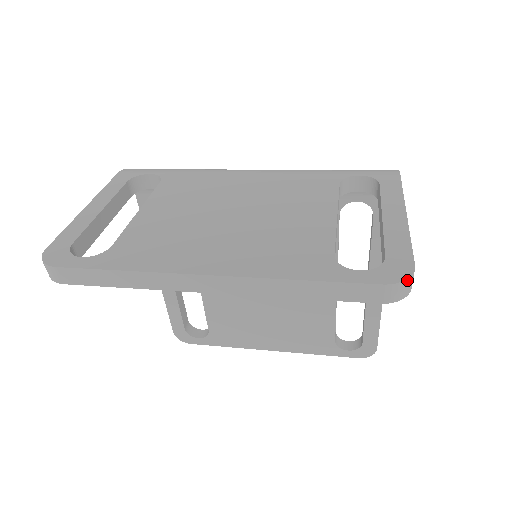
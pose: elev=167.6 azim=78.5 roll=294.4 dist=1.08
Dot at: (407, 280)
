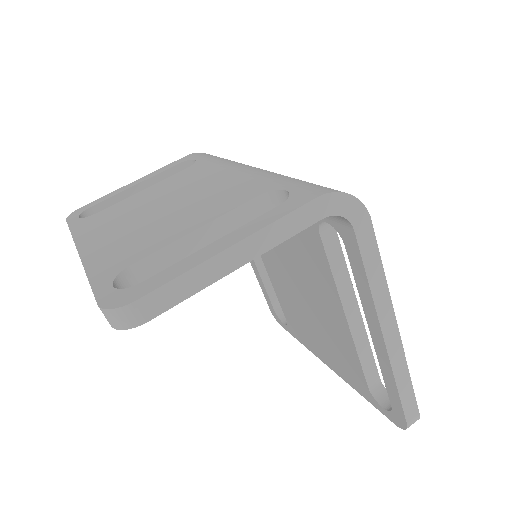
Dot at: (114, 310)
